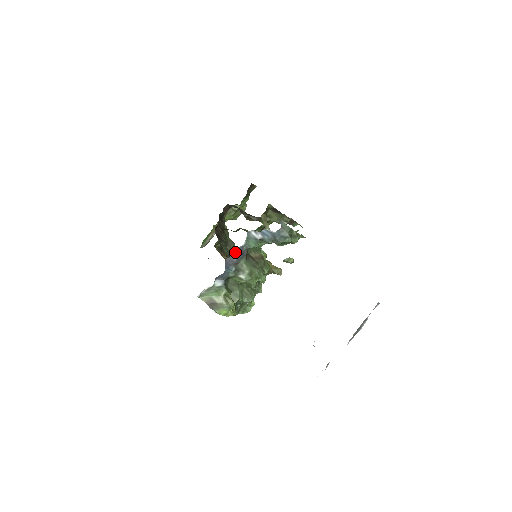
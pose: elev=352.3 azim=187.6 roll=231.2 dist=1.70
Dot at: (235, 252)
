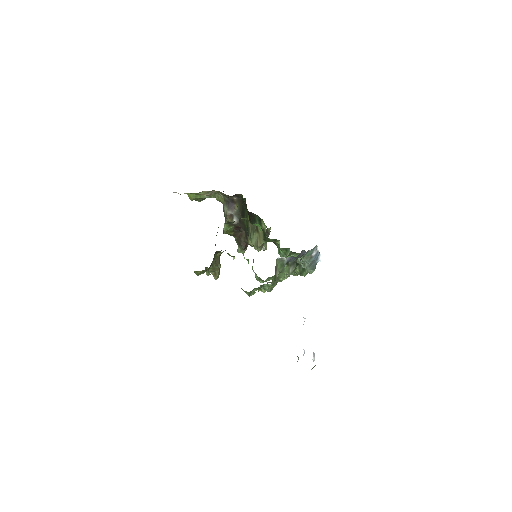
Dot at: occluded
